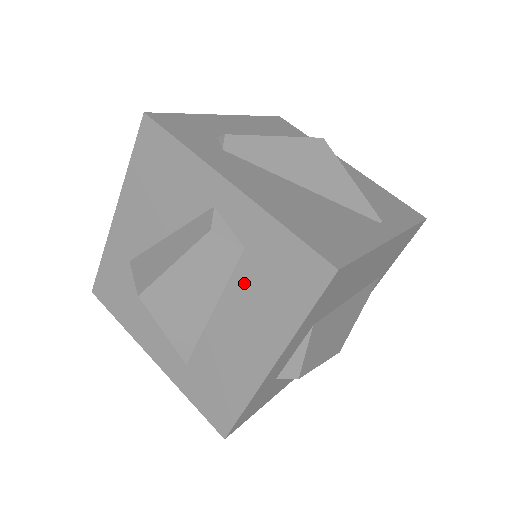
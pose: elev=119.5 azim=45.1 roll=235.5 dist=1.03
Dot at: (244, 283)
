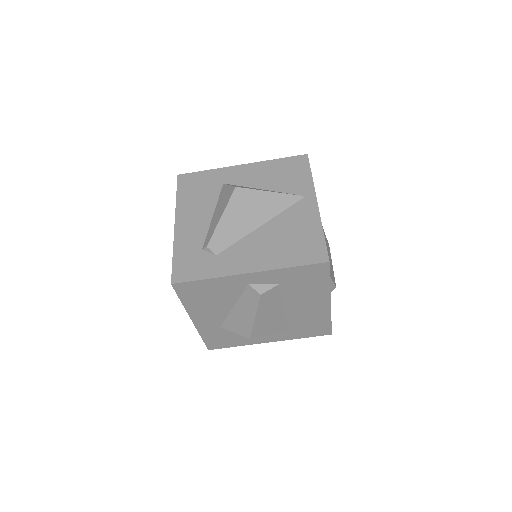
Dot at: (290, 293)
